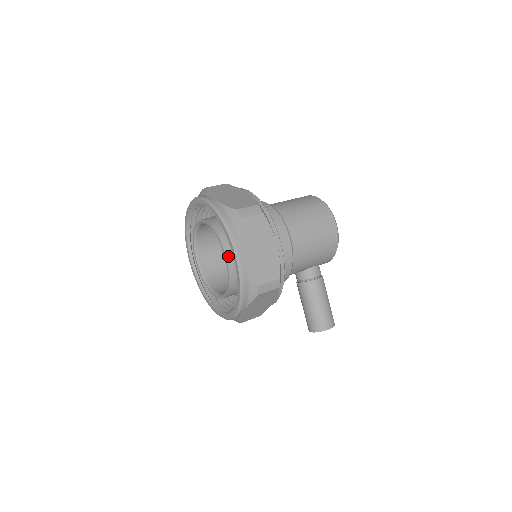
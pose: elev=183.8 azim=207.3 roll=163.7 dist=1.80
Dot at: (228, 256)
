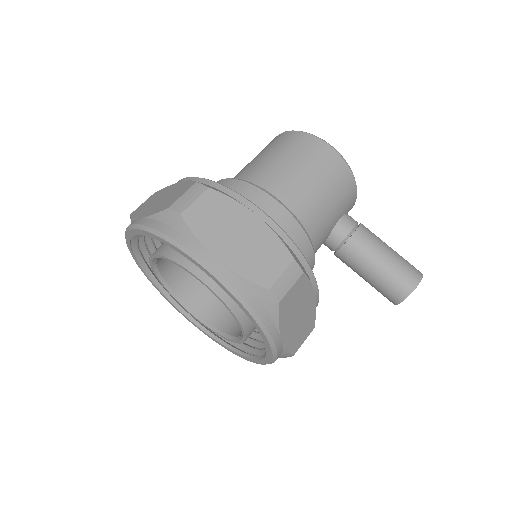
Dot at: (205, 279)
